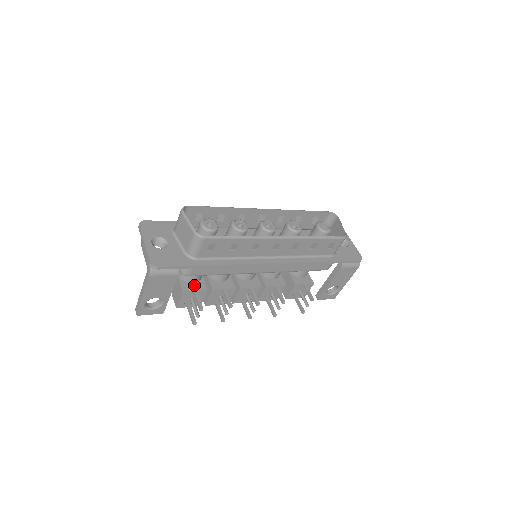
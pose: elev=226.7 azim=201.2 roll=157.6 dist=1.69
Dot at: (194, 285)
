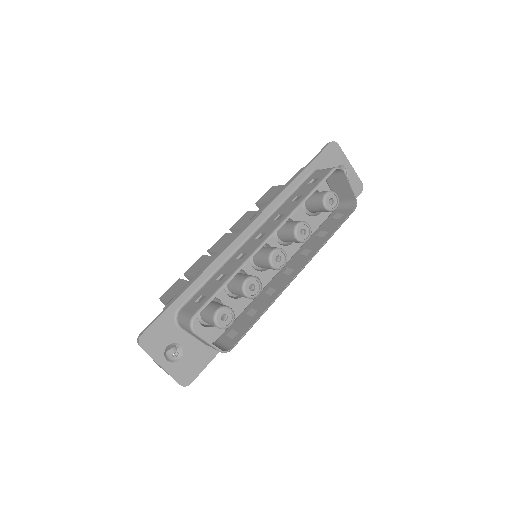
Dot at: occluded
